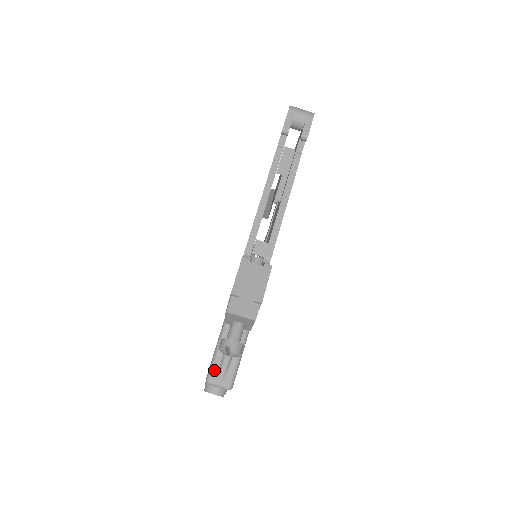
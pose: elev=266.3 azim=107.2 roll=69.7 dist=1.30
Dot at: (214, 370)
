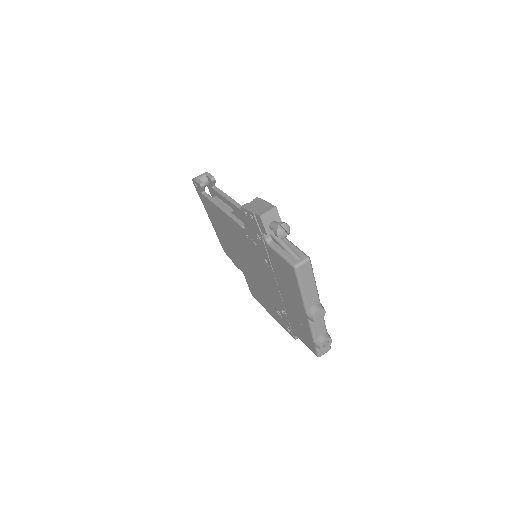
Dot at: (291, 260)
